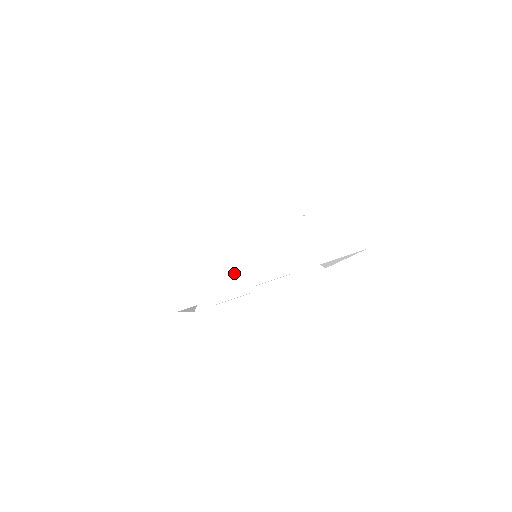
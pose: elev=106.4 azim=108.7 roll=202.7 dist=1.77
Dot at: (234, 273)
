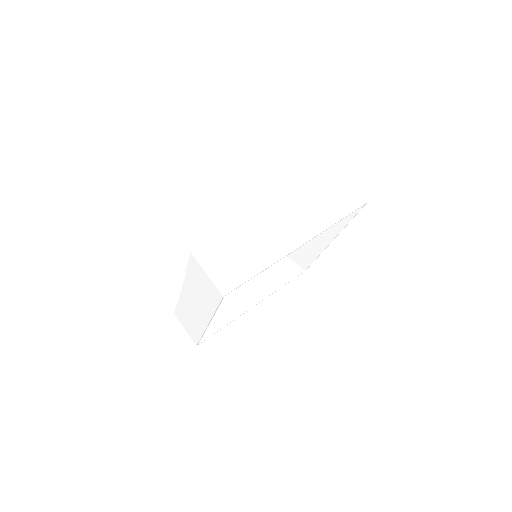
Dot at: (265, 247)
